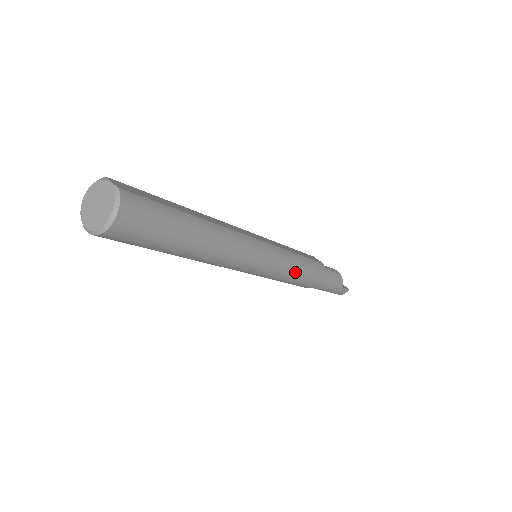
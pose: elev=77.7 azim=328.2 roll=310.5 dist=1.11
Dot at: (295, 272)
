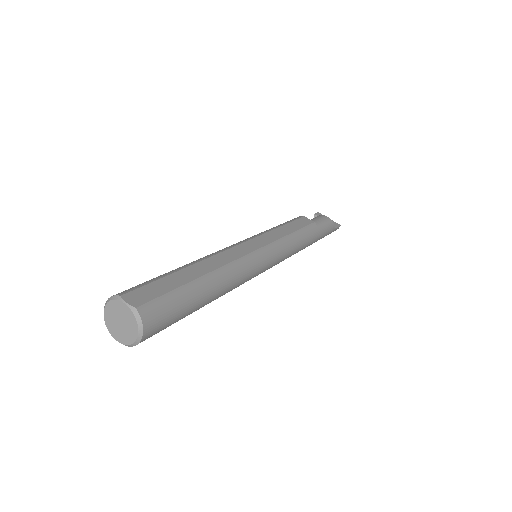
Dot at: (293, 251)
